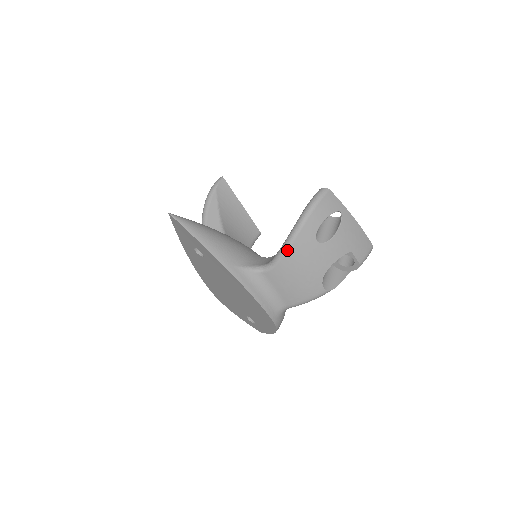
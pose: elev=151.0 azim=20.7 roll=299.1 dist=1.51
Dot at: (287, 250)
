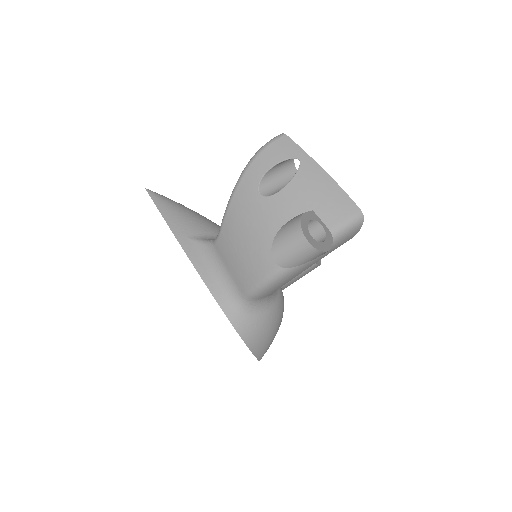
Dot at: (228, 208)
